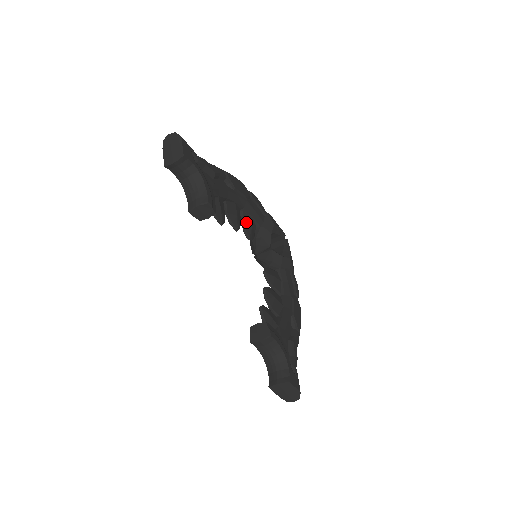
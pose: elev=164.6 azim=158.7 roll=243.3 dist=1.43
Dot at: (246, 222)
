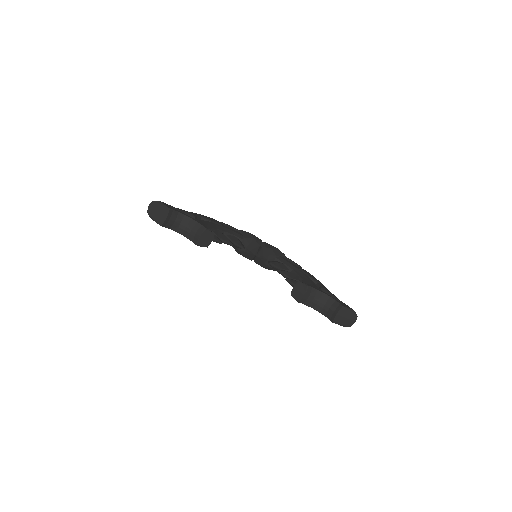
Dot at: (233, 240)
